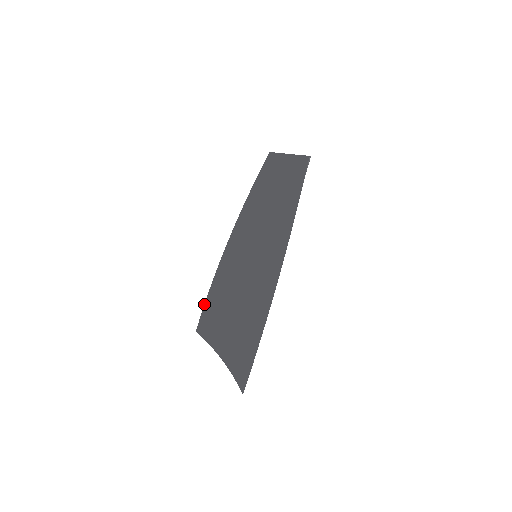
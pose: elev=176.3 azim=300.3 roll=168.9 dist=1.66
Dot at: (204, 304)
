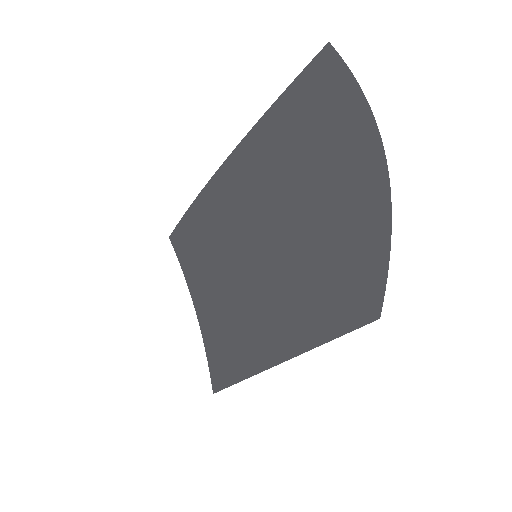
Dot at: occluded
